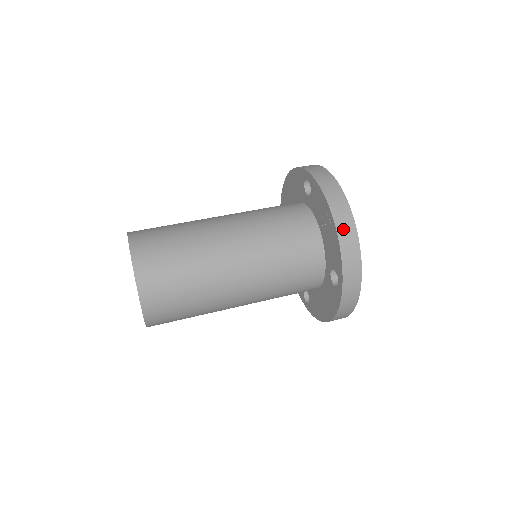
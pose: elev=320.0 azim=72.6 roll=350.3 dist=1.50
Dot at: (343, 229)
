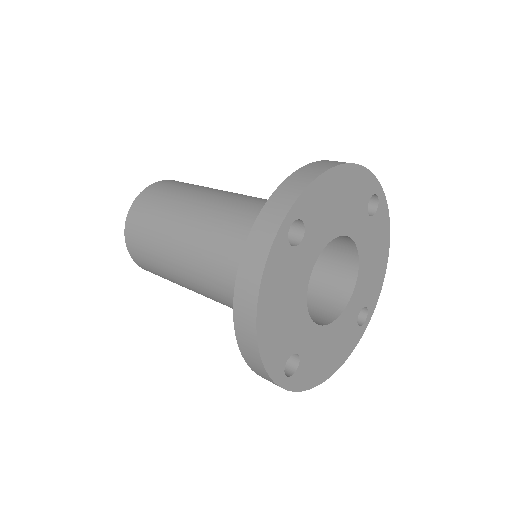
Dot at: (316, 165)
